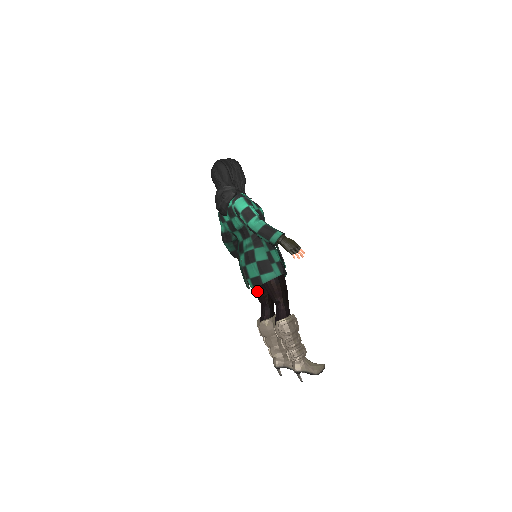
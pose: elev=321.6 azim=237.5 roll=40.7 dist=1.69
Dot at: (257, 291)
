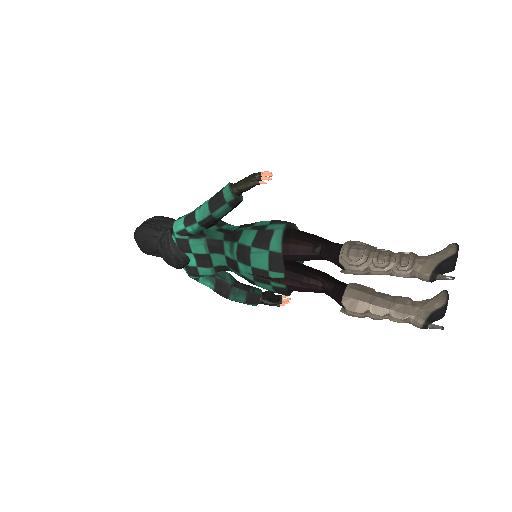
Dot at: (300, 284)
